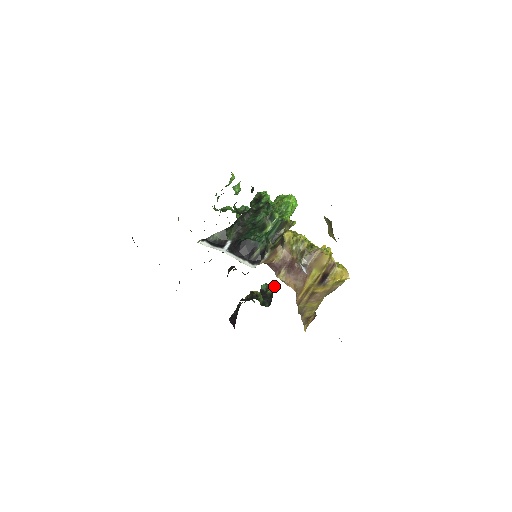
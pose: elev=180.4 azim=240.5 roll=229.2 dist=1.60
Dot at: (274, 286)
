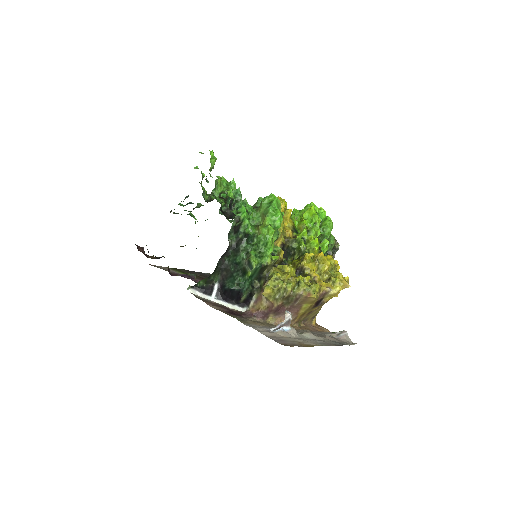
Dot at: occluded
